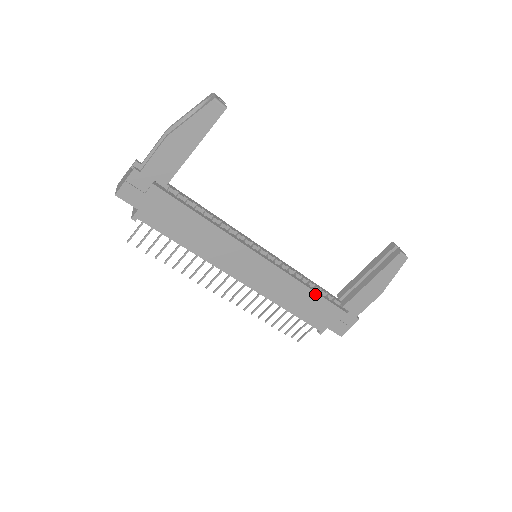
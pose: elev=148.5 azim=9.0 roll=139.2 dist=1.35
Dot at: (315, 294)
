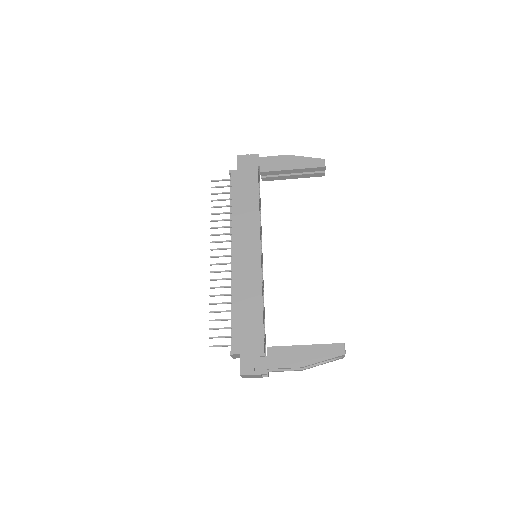
Dot at: (261, 313)
